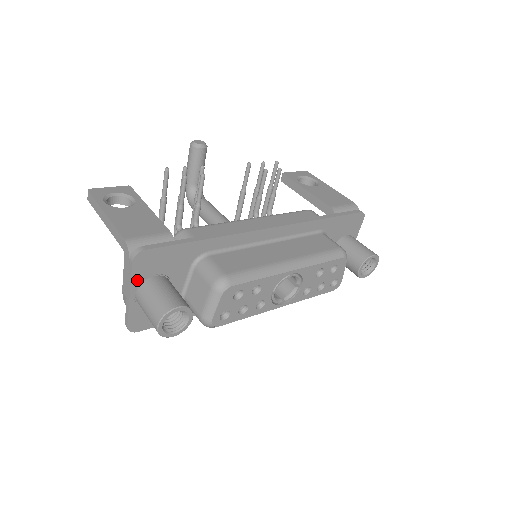
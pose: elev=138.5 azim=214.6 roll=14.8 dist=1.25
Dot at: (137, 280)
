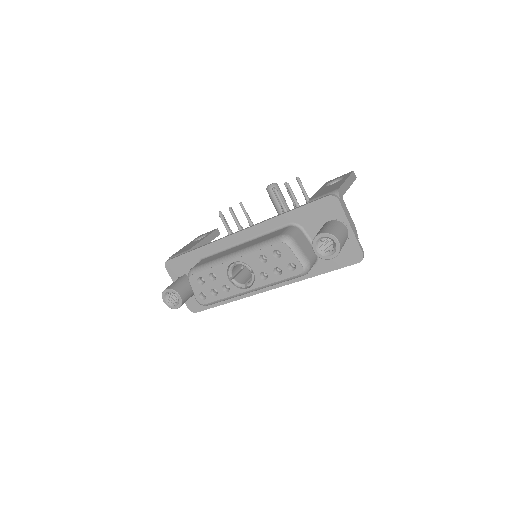
Dot at: (175, 279)
